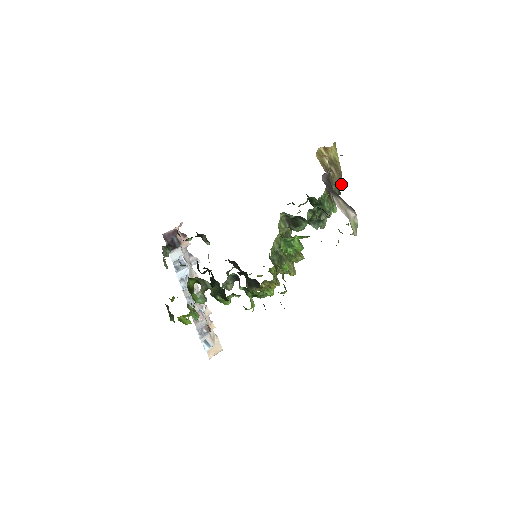
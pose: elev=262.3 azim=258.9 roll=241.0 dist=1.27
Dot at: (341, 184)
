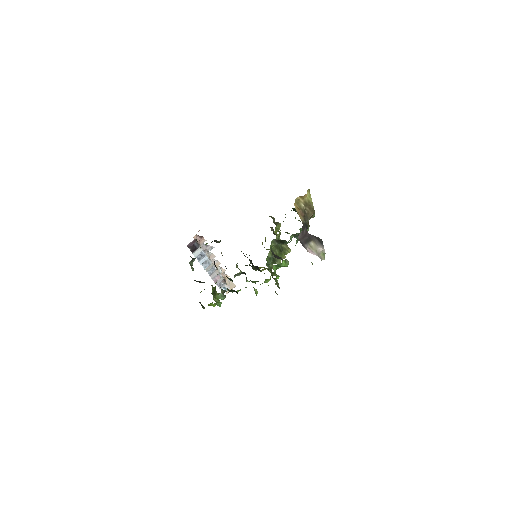
Dot at: (314, 214)
